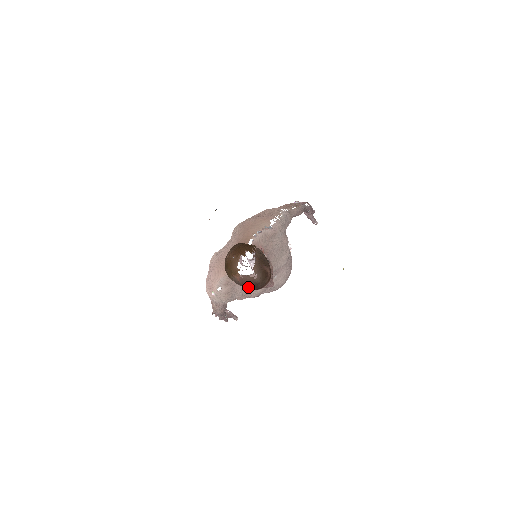
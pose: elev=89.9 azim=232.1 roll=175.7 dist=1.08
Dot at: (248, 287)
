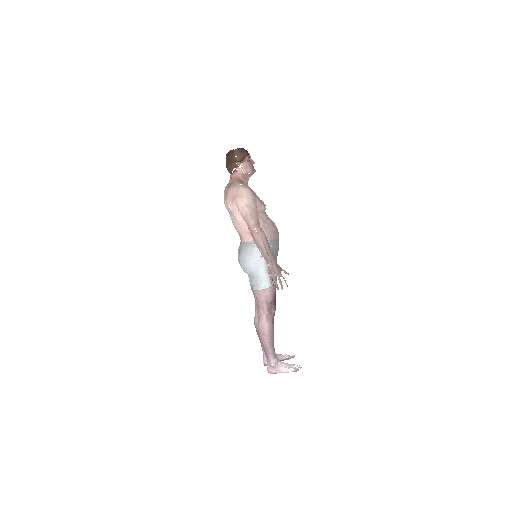
Dot at: (243, 152)
